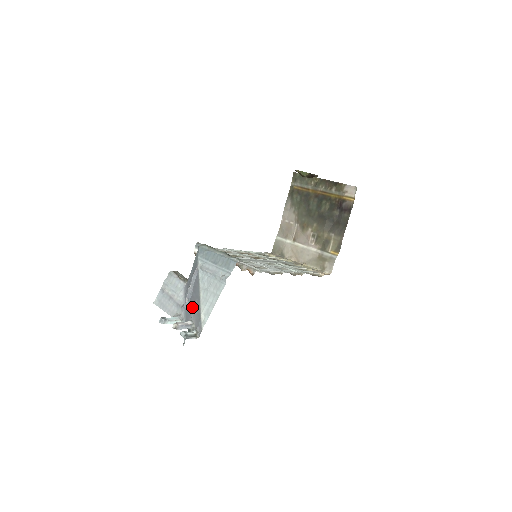
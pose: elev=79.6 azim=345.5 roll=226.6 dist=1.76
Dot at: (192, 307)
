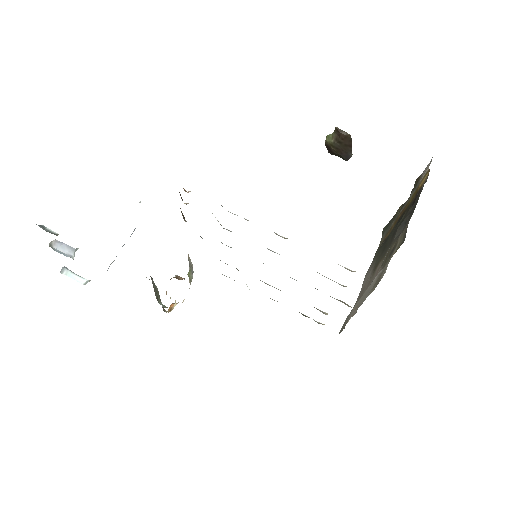
Dot at: occluded
